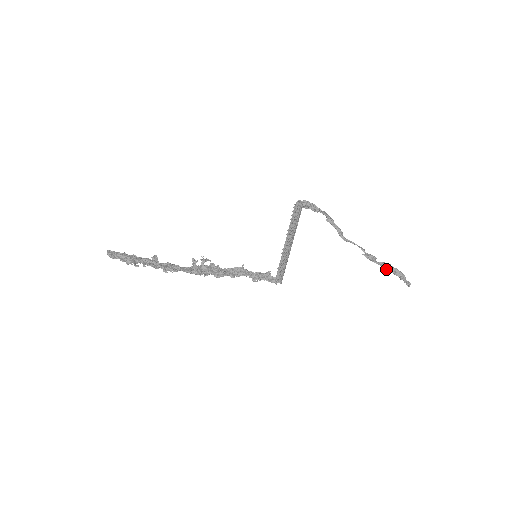
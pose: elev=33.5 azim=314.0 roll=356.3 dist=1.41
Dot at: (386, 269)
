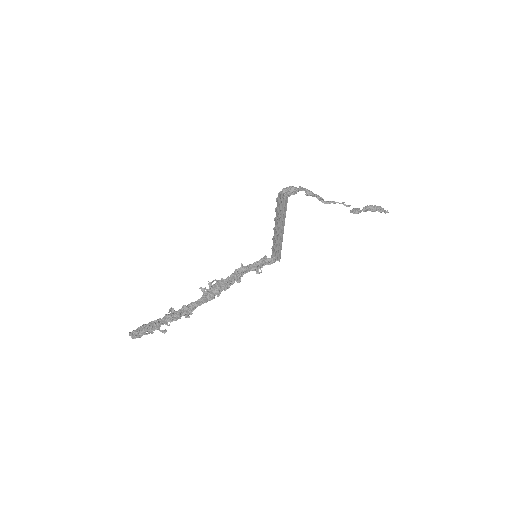
Dot at: occluded
